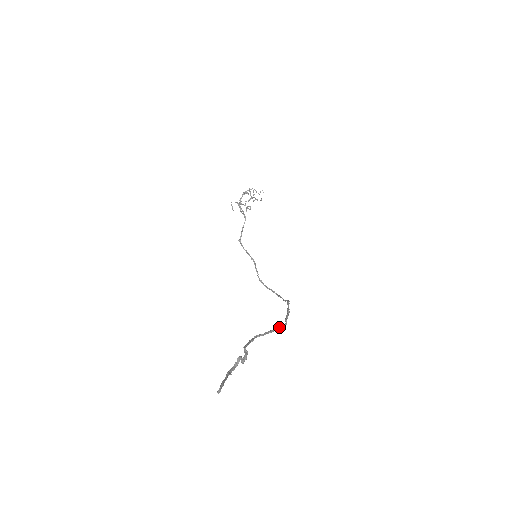
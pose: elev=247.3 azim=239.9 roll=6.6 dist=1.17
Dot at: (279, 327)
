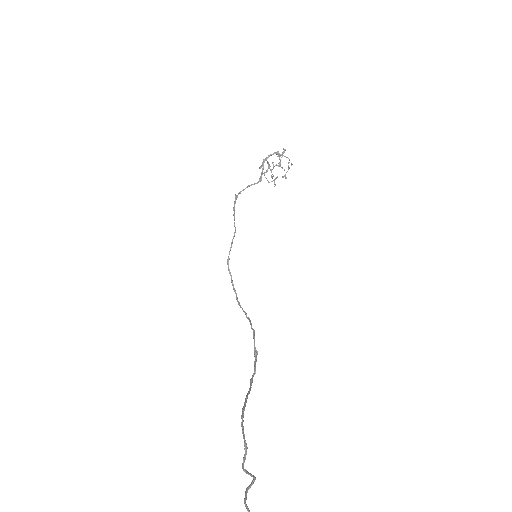
Dot at: occluded
